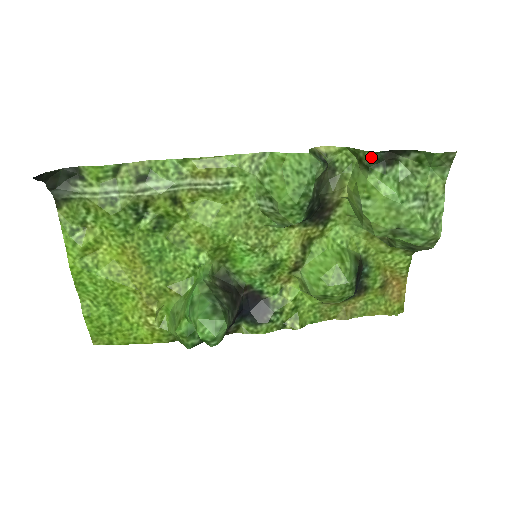
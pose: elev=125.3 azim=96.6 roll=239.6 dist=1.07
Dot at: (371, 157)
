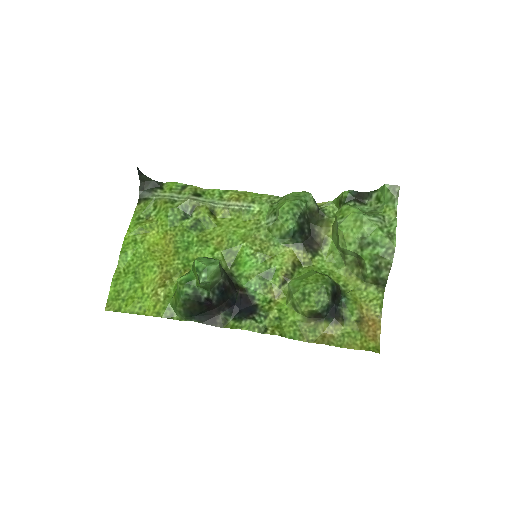
Dot at: (346, 195)
